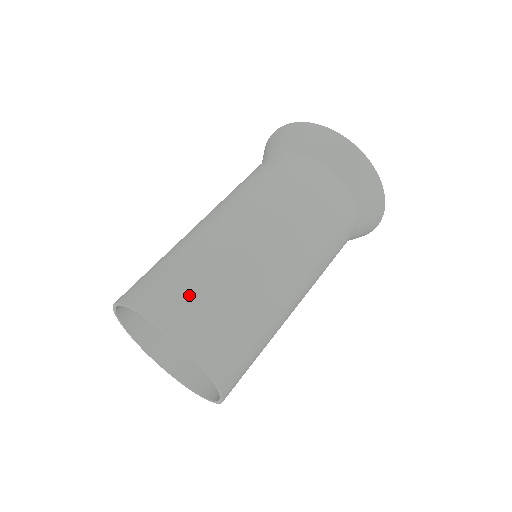
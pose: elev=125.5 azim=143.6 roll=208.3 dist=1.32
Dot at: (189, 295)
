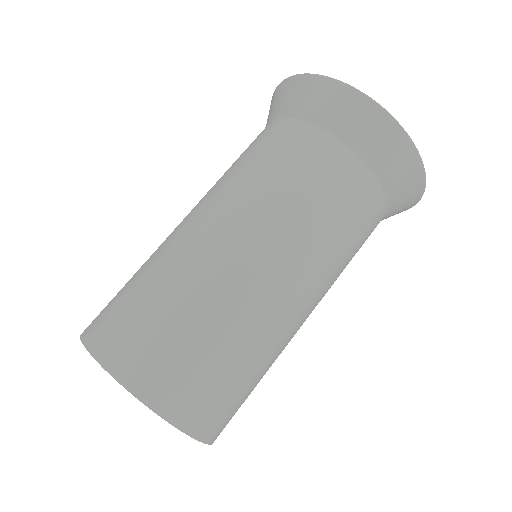
Dot at: (204, 379)
